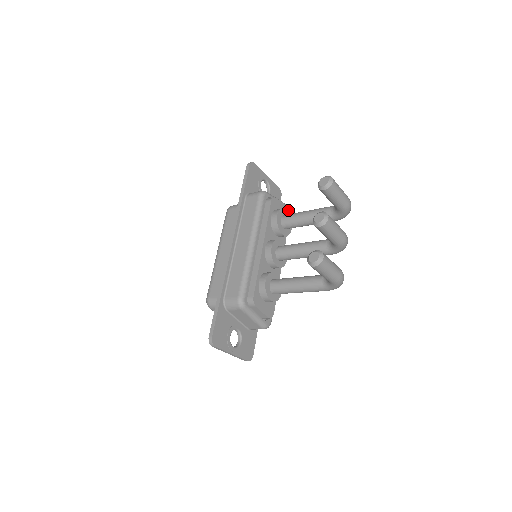
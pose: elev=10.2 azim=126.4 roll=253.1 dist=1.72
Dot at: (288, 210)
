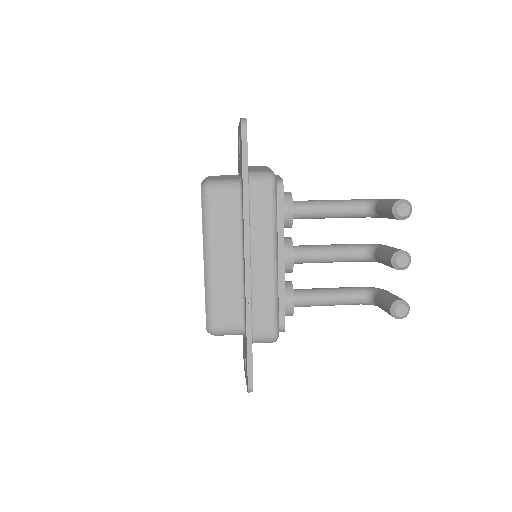
Dot at: occluded
